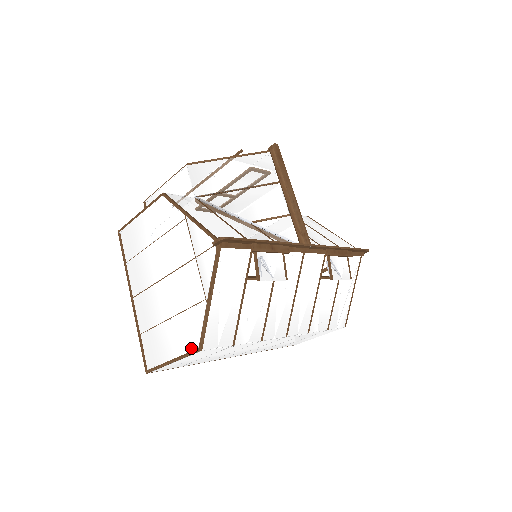
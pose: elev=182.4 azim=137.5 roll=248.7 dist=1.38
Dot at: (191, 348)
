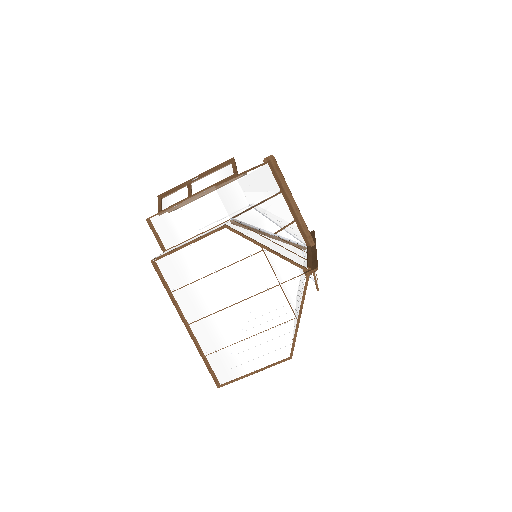
Dot at: (280, 358)
